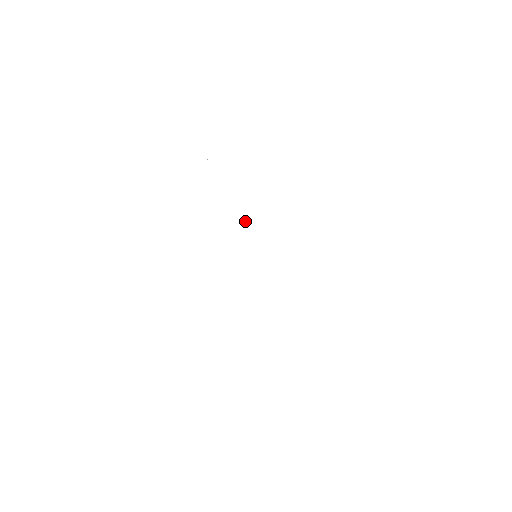
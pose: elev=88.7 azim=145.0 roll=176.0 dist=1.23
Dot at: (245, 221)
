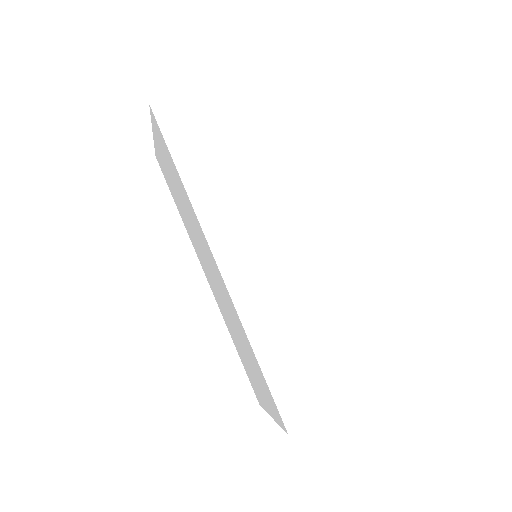
Dot at: (282, 217)
